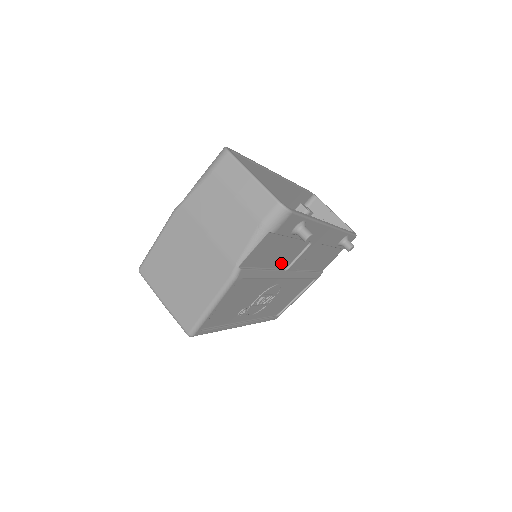
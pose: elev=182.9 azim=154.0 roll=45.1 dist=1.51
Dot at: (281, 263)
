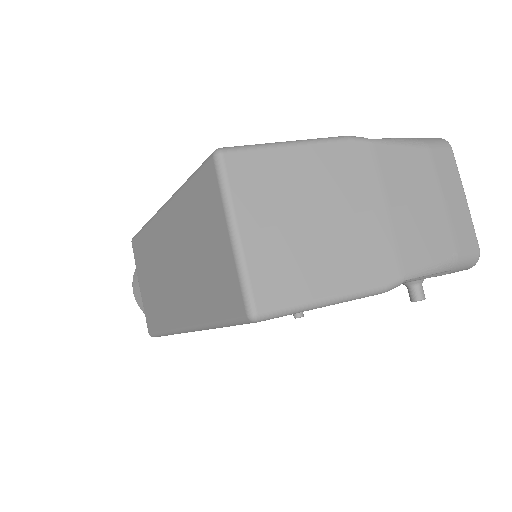
Dot at: occluded
